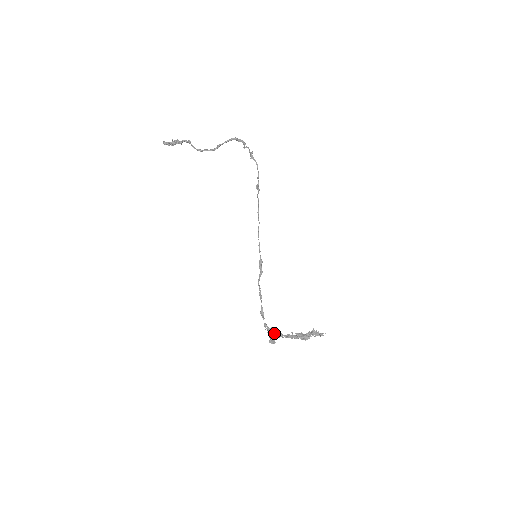
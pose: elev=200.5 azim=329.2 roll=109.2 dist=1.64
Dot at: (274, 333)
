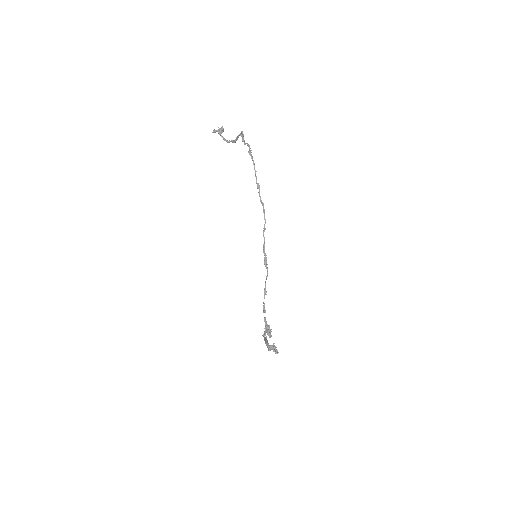
Dot at: occluded
